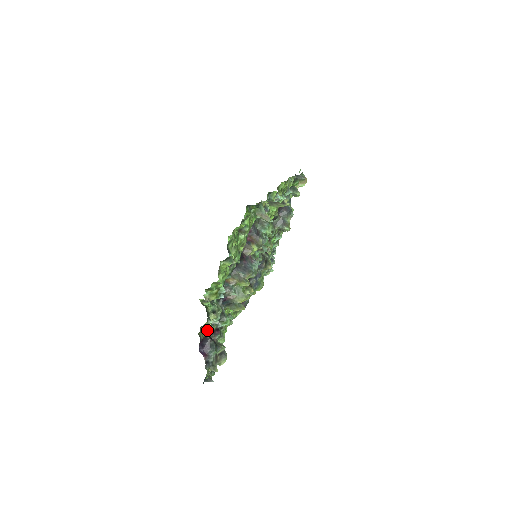
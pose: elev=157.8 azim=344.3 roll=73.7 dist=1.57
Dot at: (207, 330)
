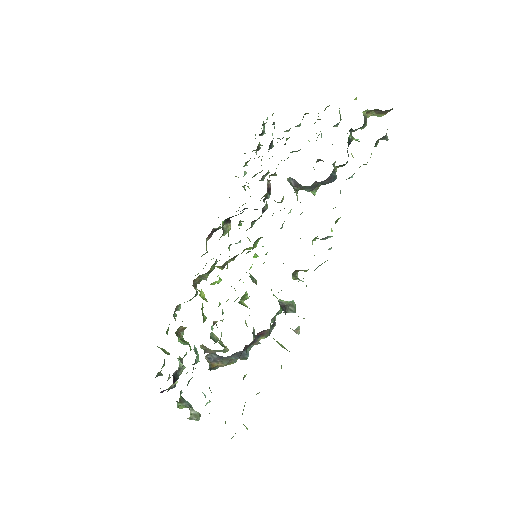
Dot at: (173, 384)
